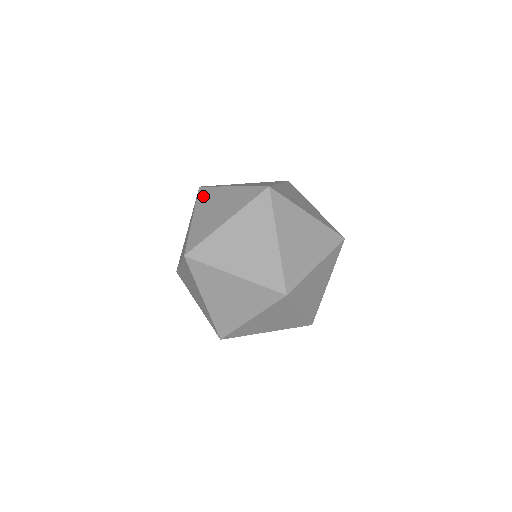
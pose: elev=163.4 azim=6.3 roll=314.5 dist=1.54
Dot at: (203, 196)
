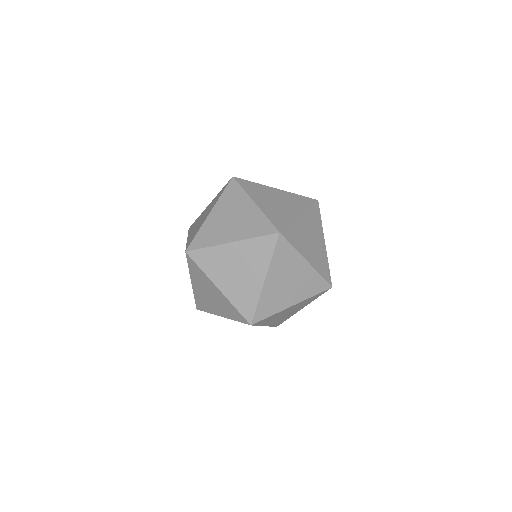
Dot at: occluded
